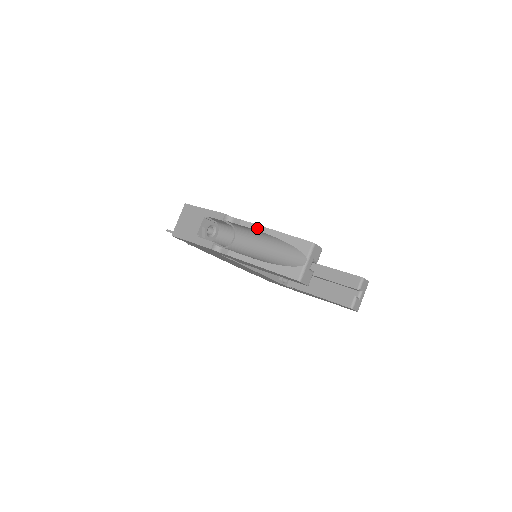
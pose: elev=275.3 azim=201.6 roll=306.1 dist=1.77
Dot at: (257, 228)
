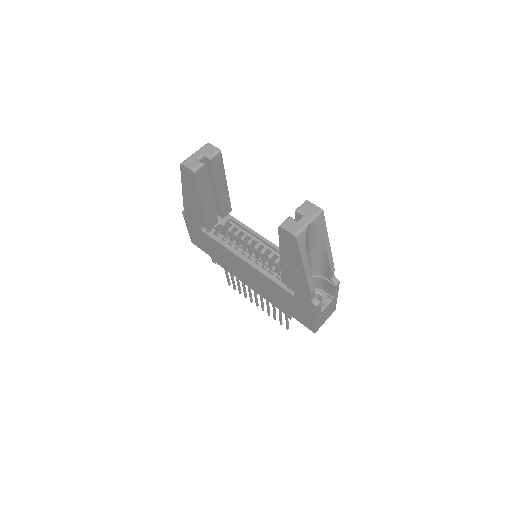
Dot at: occluded
